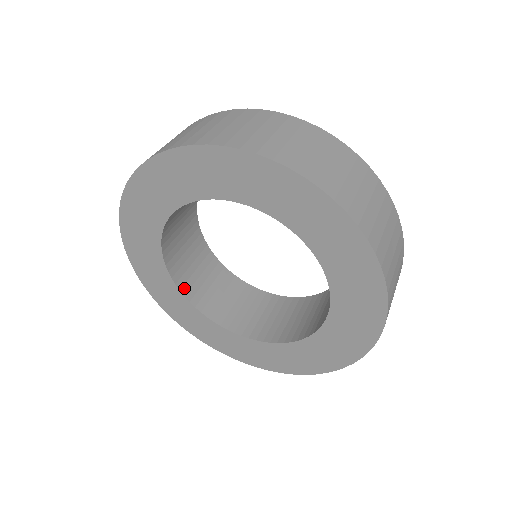
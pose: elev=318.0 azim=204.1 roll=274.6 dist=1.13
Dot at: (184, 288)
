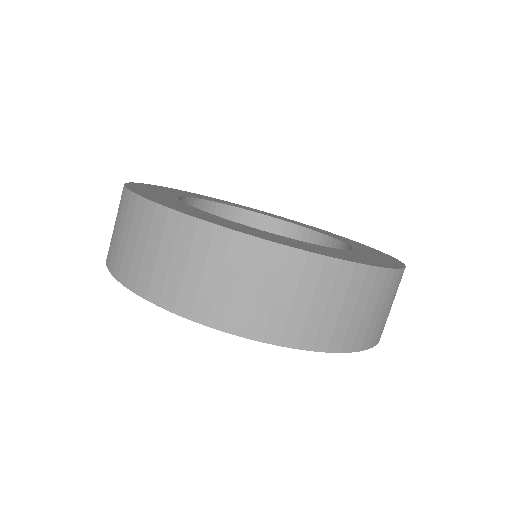
Dot at: occluded
